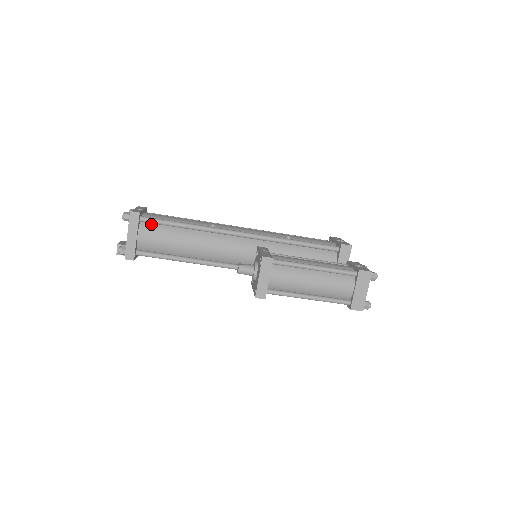
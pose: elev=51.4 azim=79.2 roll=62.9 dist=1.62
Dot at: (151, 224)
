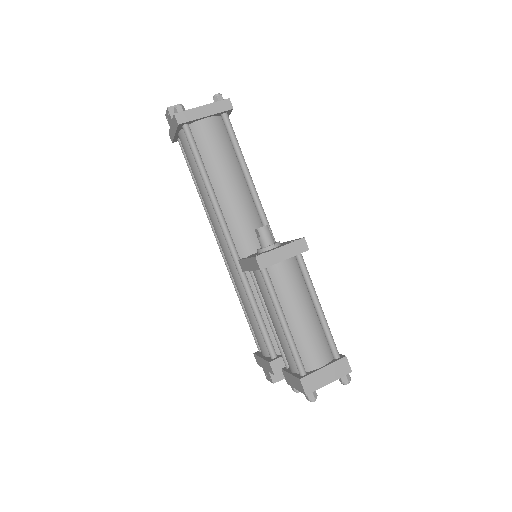
Dot at: (225, 128)
